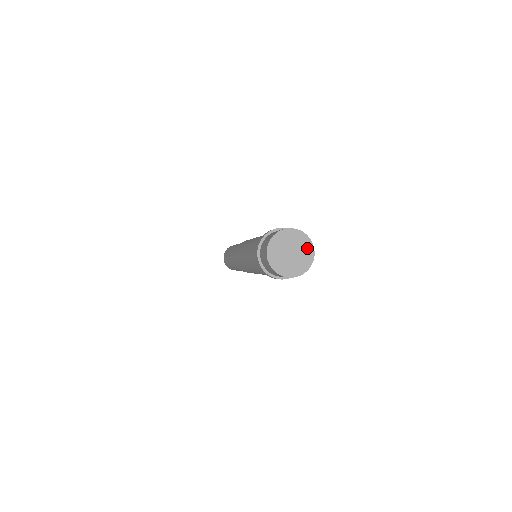
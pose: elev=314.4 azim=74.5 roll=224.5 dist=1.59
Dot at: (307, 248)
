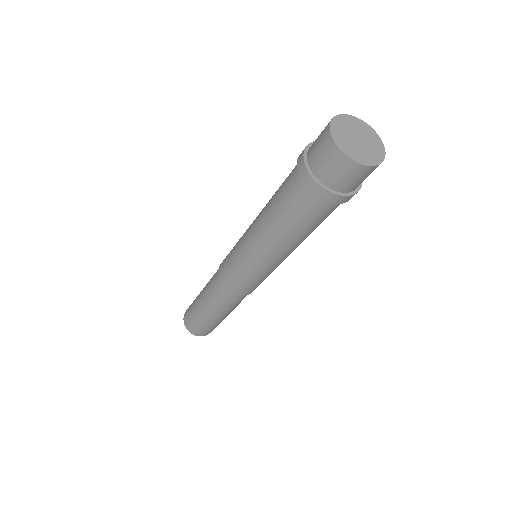
Dot at: (366, 130)
